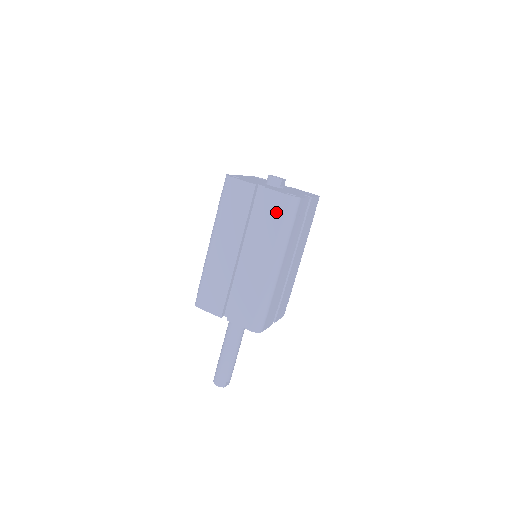
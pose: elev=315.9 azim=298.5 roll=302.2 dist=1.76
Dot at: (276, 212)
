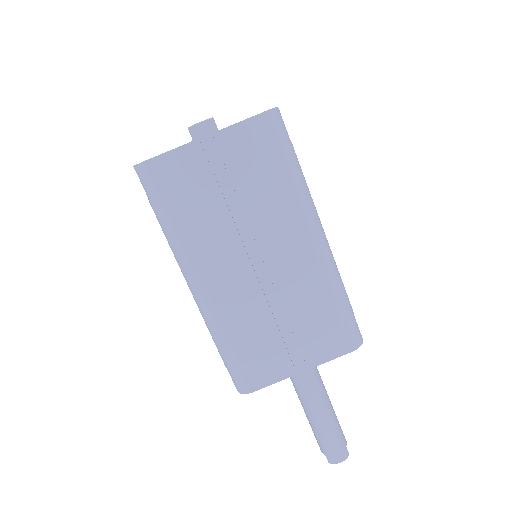
Dot at: (263, 154)
